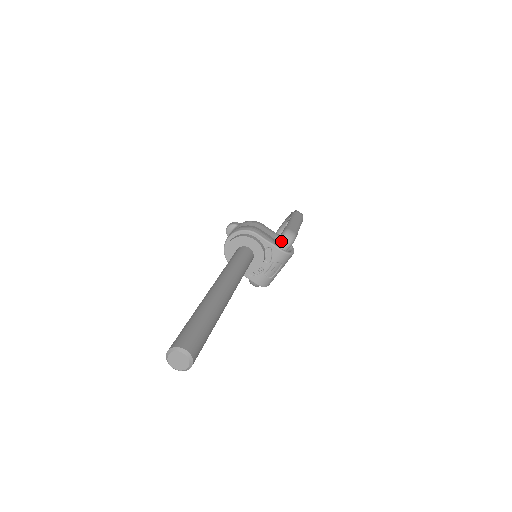
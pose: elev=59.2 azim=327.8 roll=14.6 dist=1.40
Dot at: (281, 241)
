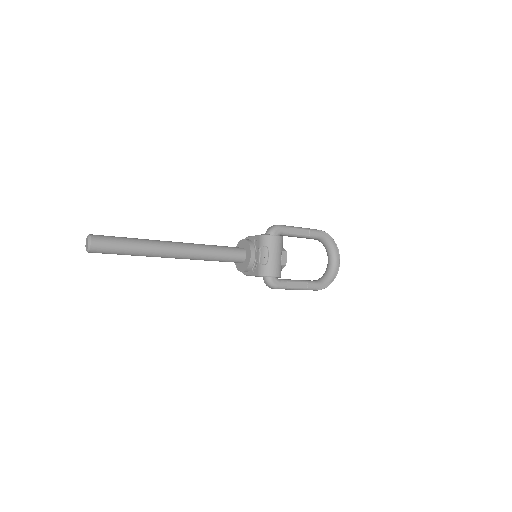
Dot at: (265, 233)
